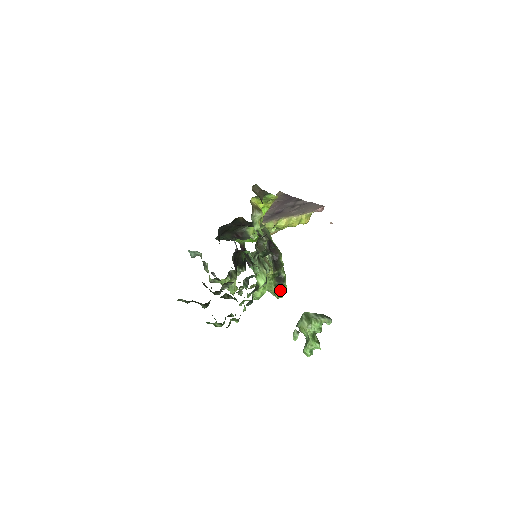
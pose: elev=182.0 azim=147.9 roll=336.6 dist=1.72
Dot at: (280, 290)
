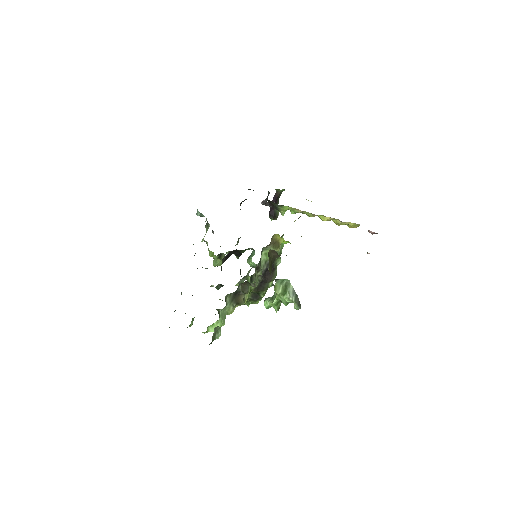
Dot at: (250, 302)
